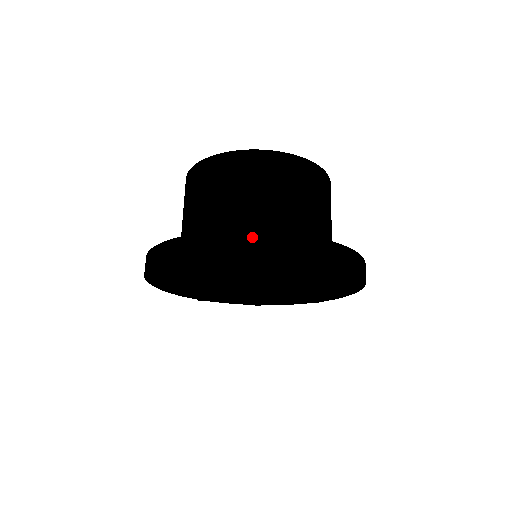
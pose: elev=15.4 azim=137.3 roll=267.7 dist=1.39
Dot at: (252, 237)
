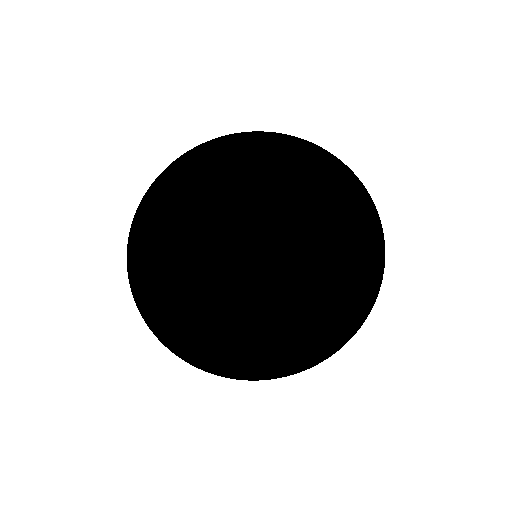
Dot at: occluded
